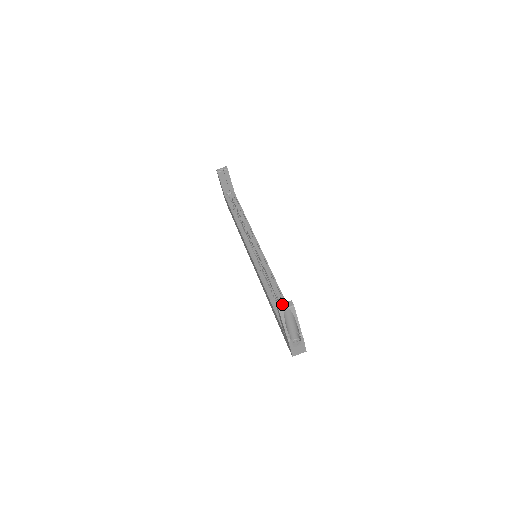
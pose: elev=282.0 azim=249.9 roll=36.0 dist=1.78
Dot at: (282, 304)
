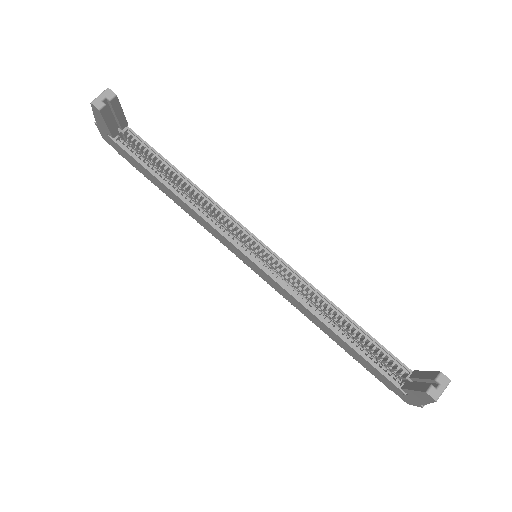
Dot at: (433, 386)
